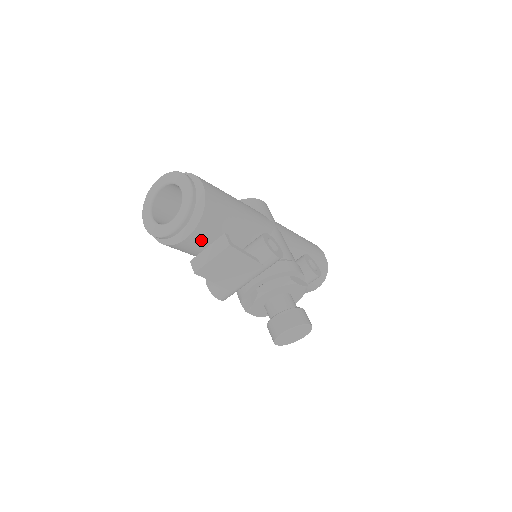
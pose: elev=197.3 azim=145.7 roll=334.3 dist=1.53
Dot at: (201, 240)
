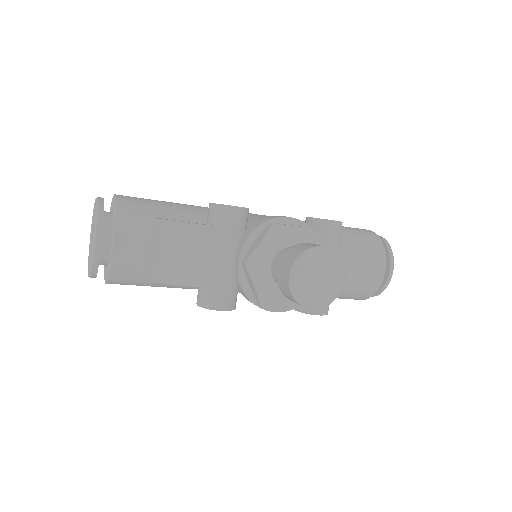
Dot at: (136, 242)
